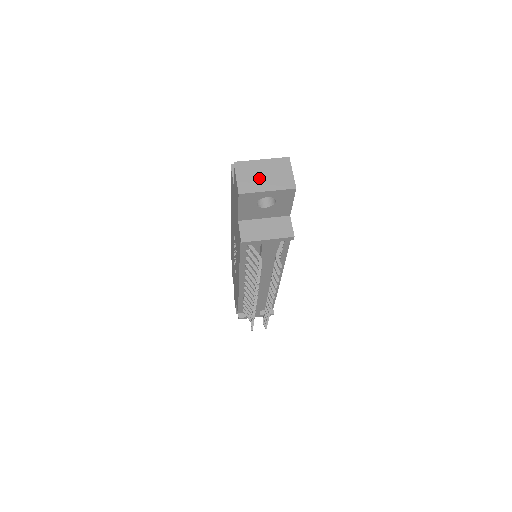
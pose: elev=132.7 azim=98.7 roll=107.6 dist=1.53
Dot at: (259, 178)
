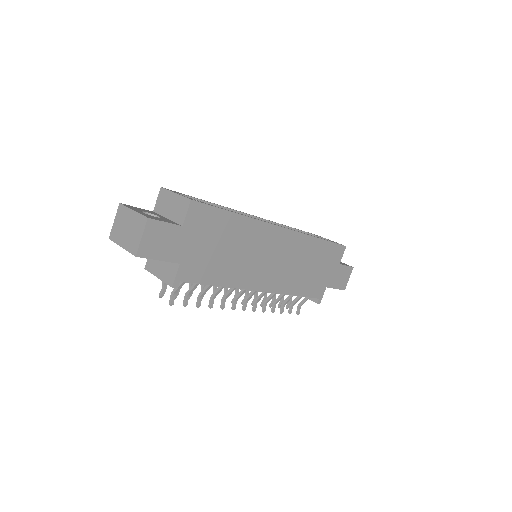
Dot at: (123, 230)
